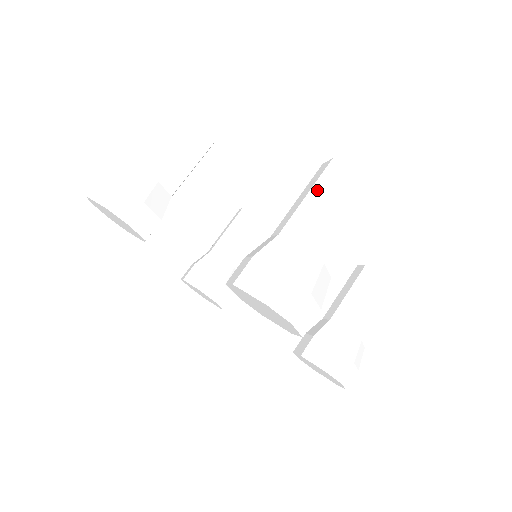
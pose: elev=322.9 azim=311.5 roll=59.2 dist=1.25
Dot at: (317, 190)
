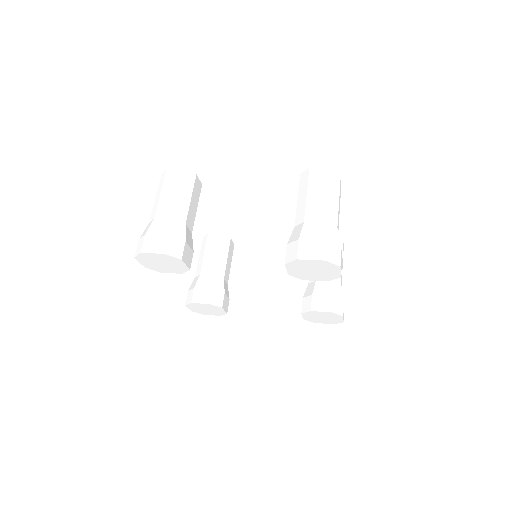
Dot at: (312, 189)
